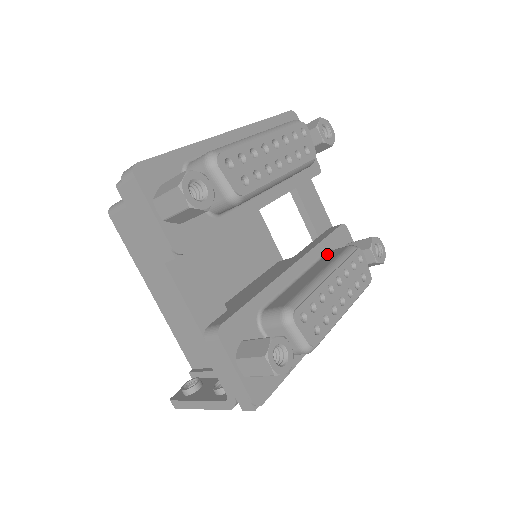
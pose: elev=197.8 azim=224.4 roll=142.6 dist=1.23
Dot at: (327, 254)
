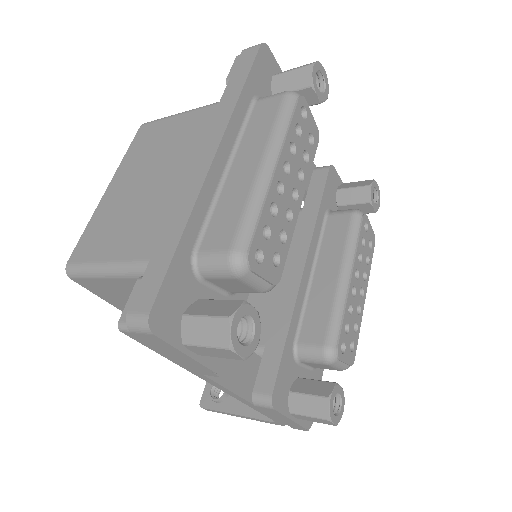
Dot at: (328, 224)
